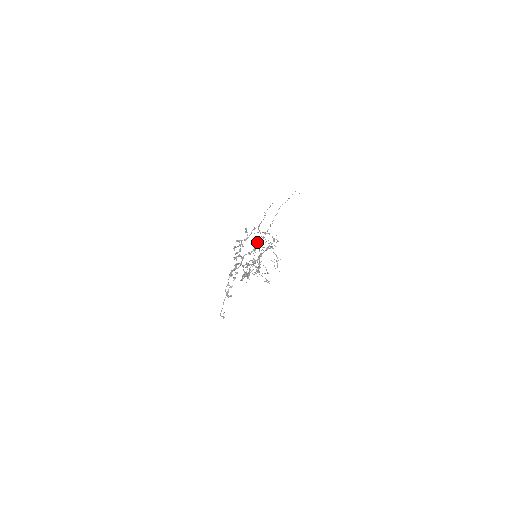
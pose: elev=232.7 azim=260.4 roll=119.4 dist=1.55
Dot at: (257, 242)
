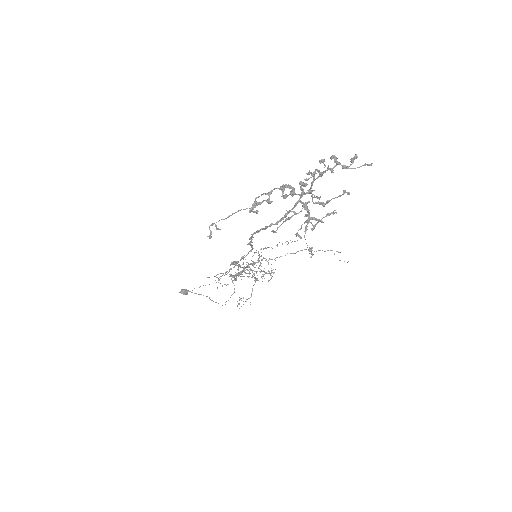
Dot at: (345, 192)
